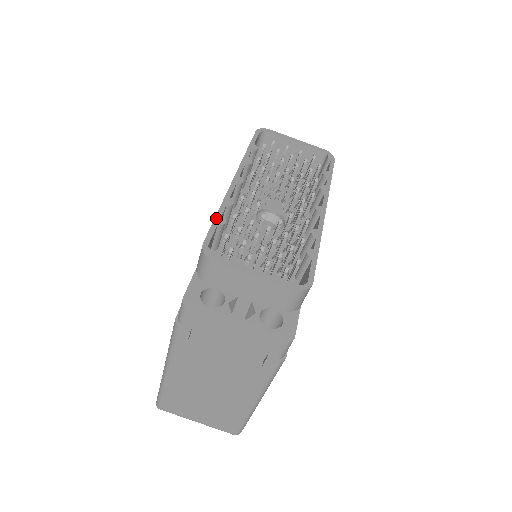
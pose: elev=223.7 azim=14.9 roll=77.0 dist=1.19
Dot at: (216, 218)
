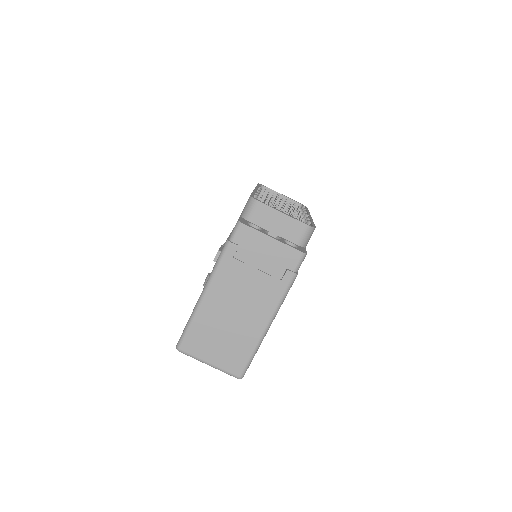
Dot at: (253, 193)
